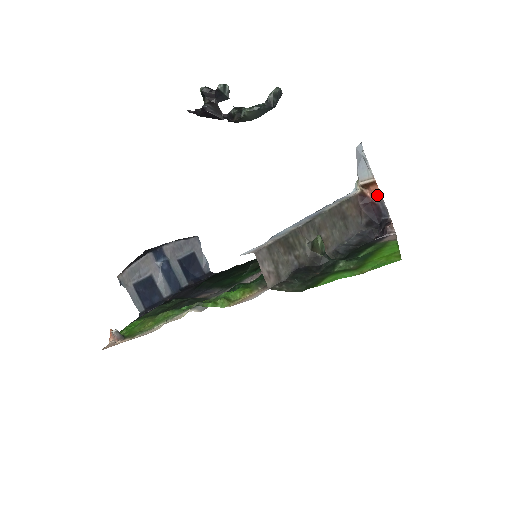
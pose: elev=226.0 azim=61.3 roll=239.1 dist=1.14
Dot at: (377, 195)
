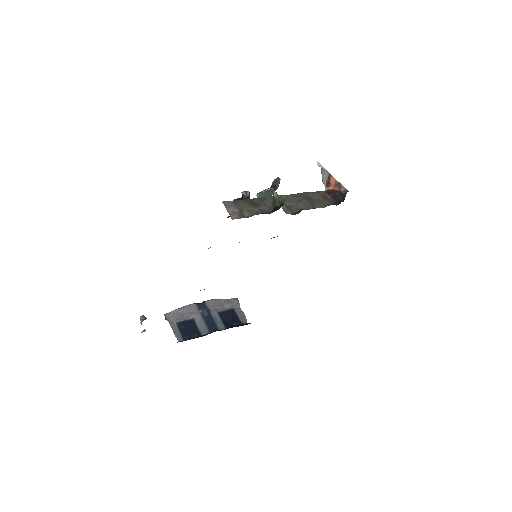
Dot at: (336, 184)
